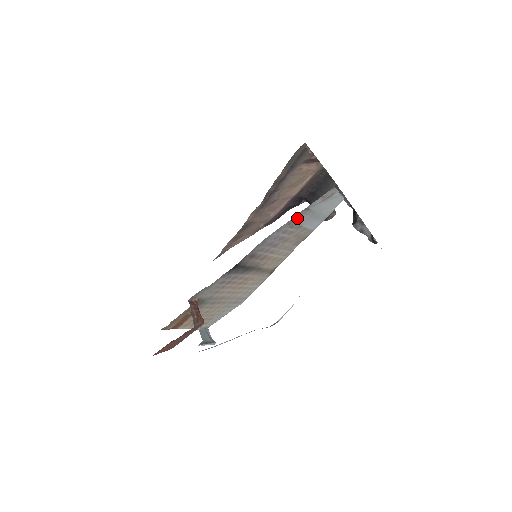
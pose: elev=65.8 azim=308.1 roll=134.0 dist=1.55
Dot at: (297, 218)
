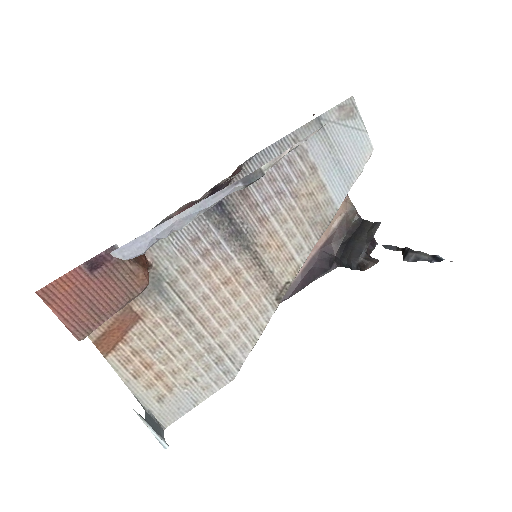
Dot at: occluded
